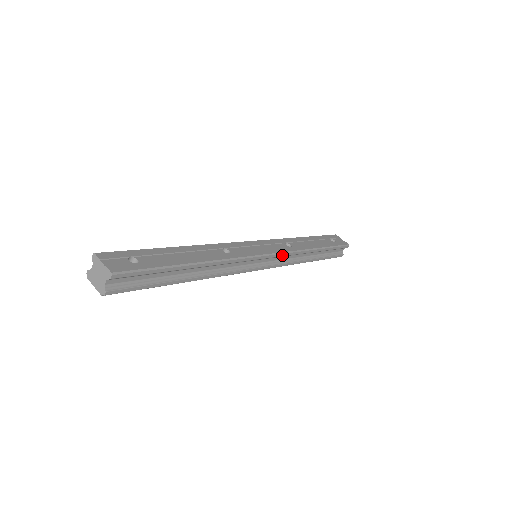
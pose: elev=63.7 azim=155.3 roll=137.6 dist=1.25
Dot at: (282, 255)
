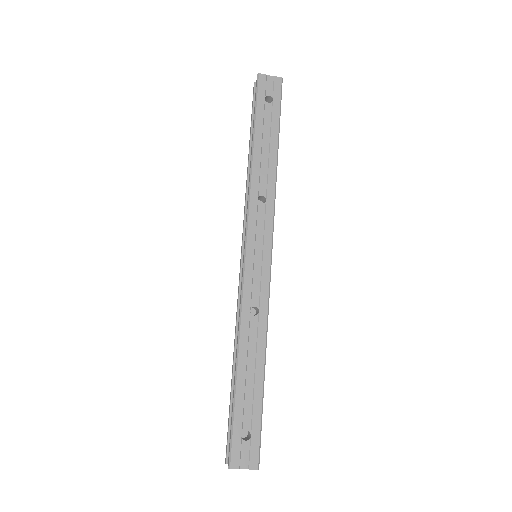
Dot at: (272, 229)
